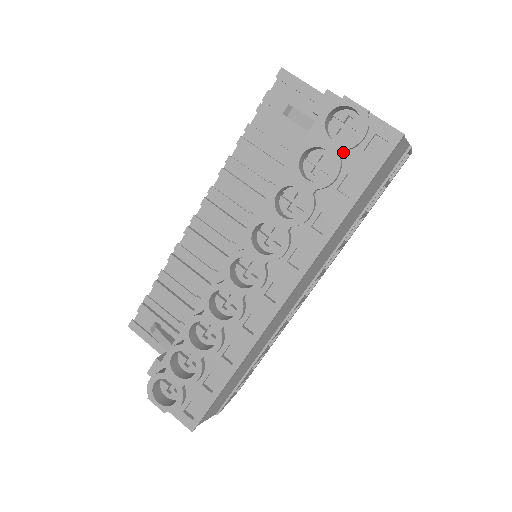
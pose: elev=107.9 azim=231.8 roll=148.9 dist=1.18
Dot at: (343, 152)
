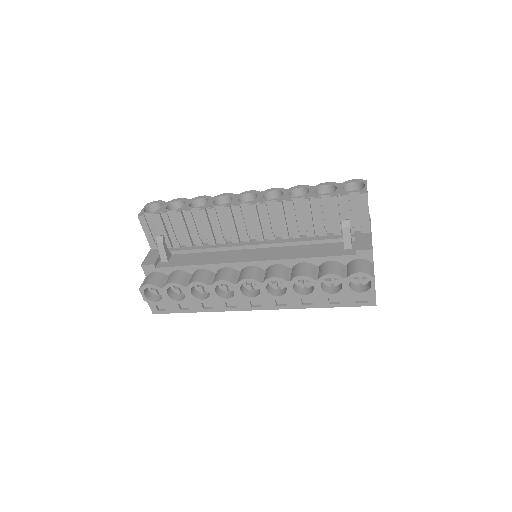
Dot at: (348, 289)
